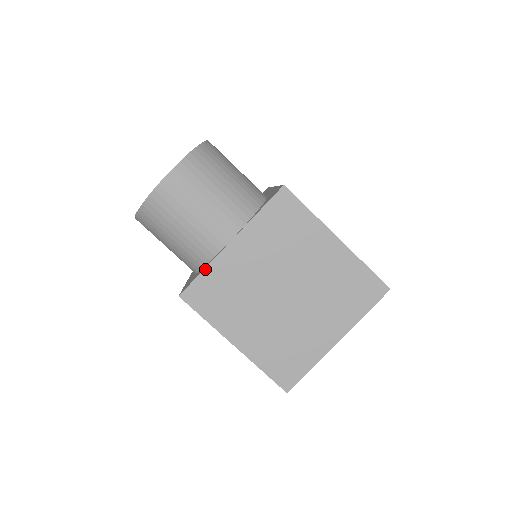
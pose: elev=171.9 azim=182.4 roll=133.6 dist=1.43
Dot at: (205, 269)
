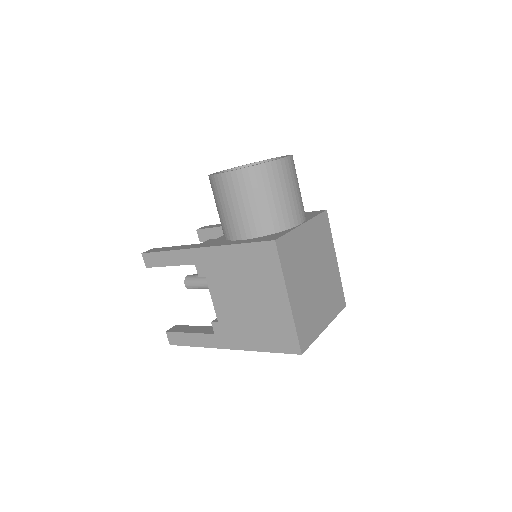
Dot at: (290, 232)
